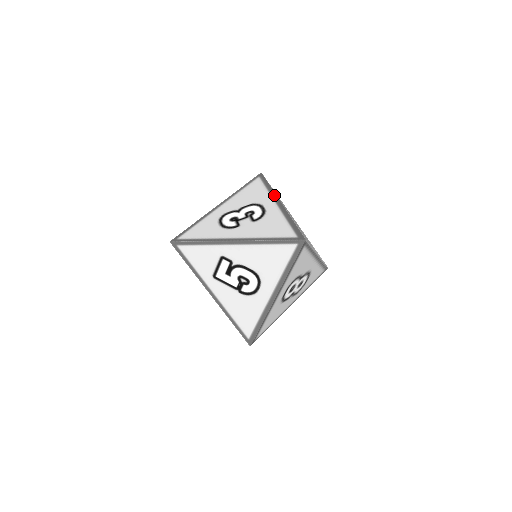
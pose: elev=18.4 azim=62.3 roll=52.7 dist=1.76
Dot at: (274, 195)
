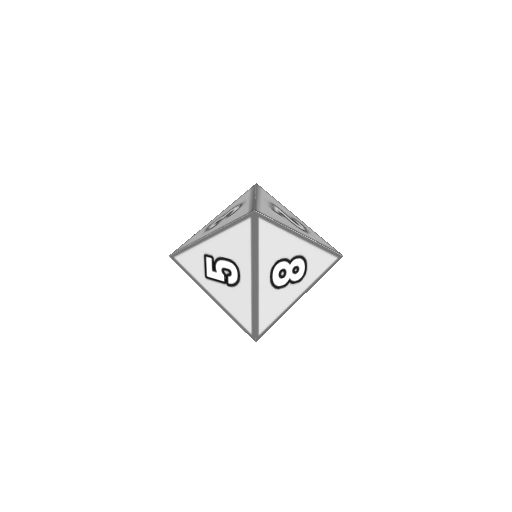
Dot at: (254, 193)
